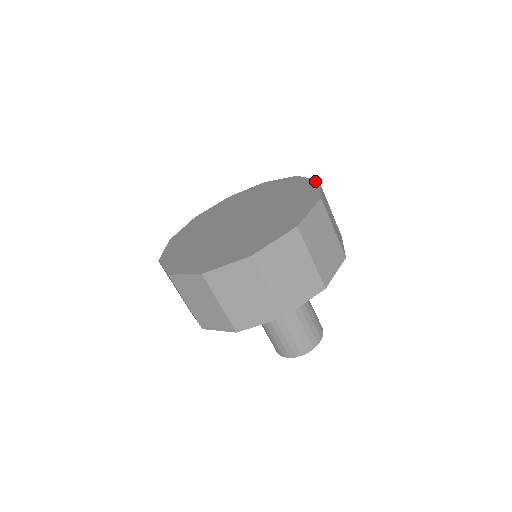
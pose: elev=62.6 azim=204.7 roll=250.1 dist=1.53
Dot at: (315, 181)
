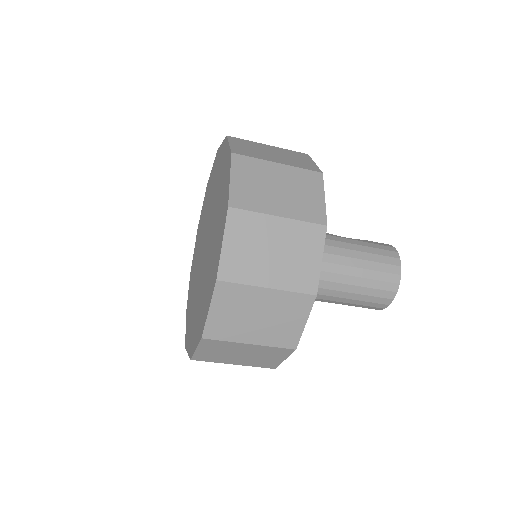
Dot at: (225, 140)
